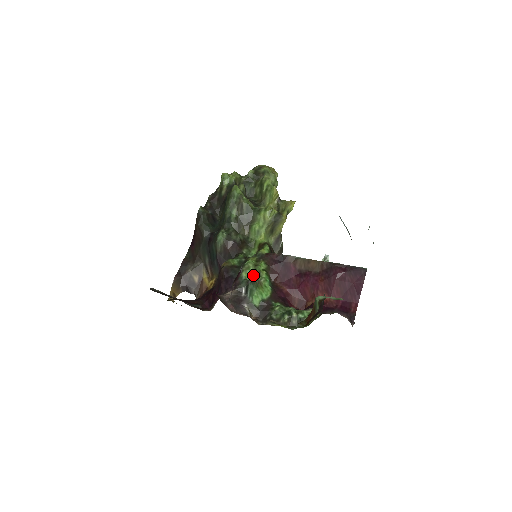
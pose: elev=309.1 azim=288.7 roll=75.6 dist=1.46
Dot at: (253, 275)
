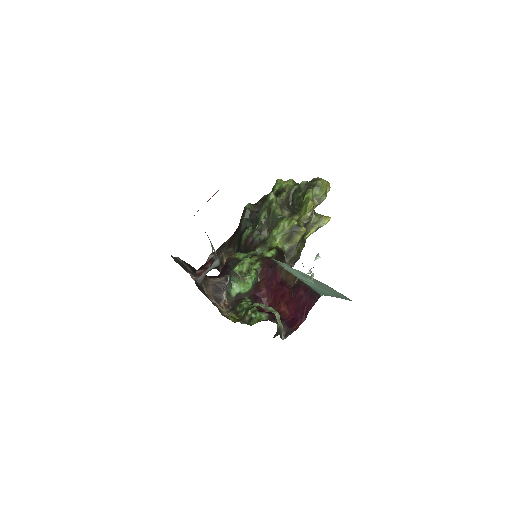
Dot at: (244, 271)
